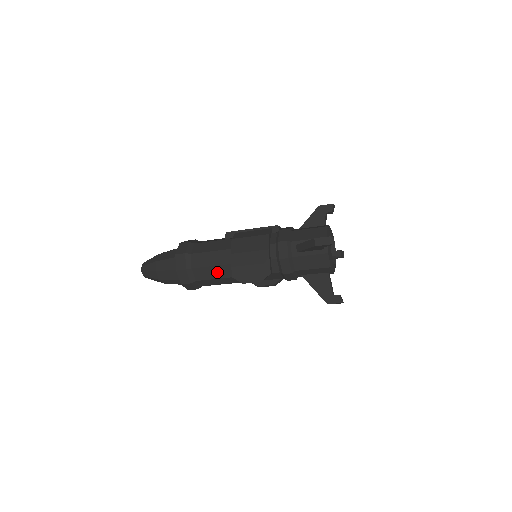
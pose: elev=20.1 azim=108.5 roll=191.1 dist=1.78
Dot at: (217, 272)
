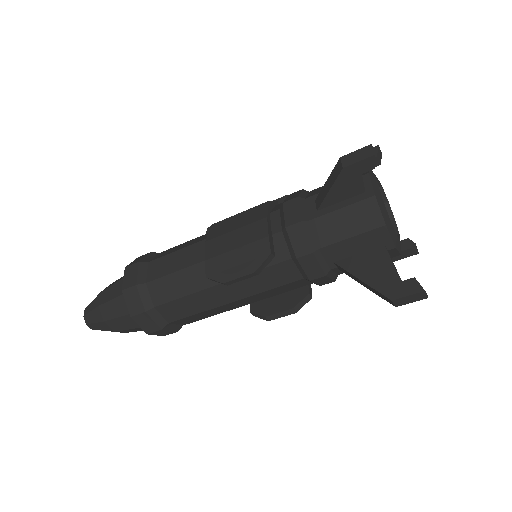
Dot at: (186, 282)
